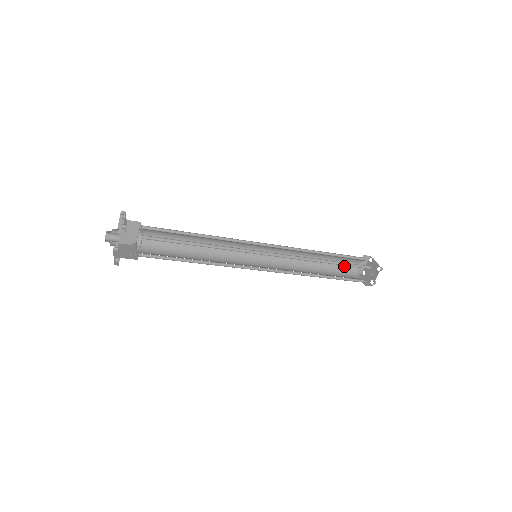
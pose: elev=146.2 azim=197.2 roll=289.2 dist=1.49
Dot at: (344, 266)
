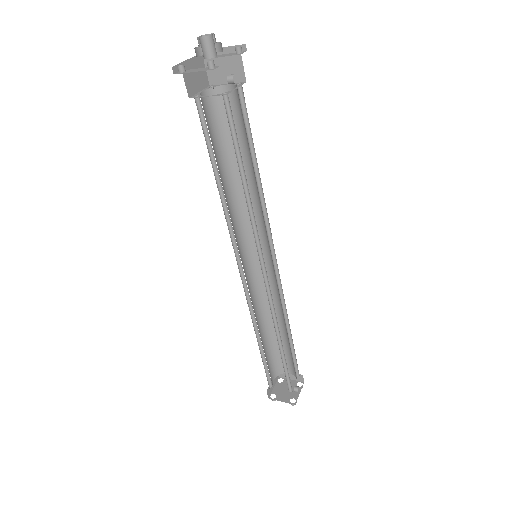
Dot at: (268, 368)
